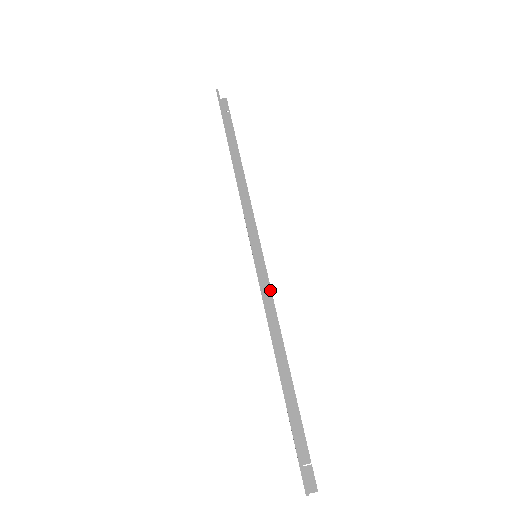
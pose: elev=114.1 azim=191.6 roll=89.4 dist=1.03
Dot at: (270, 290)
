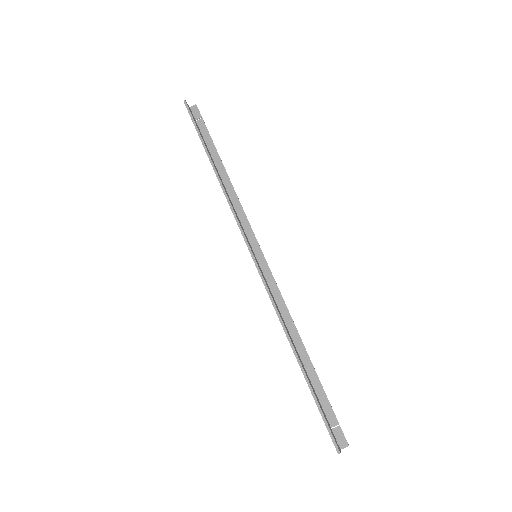
Dot at: (275, 283)
